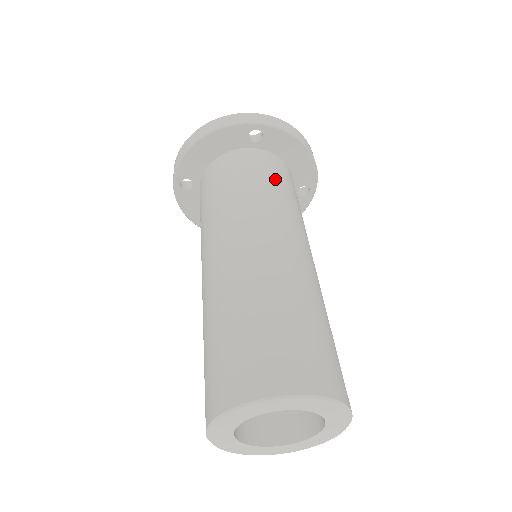
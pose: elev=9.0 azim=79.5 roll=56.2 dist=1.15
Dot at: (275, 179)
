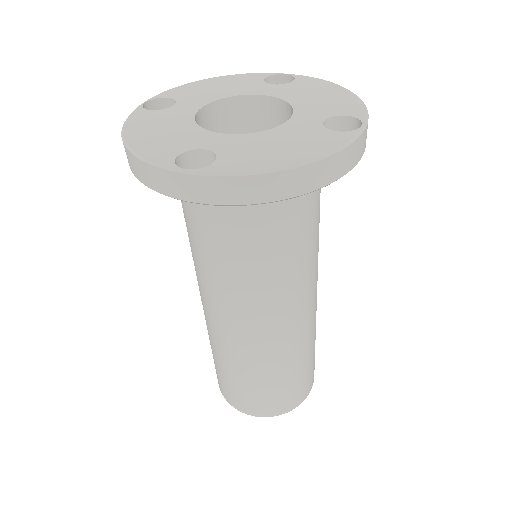
Dot at: occluded
